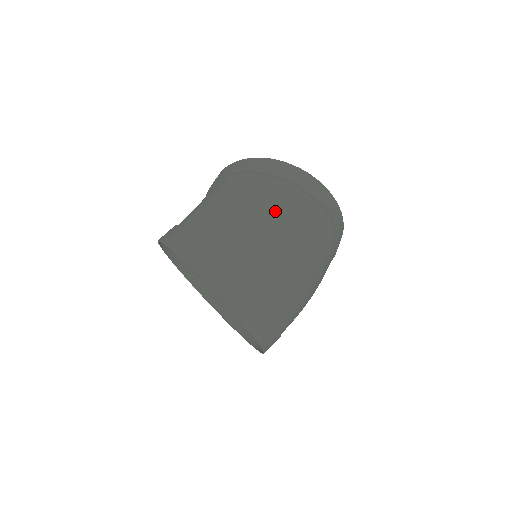
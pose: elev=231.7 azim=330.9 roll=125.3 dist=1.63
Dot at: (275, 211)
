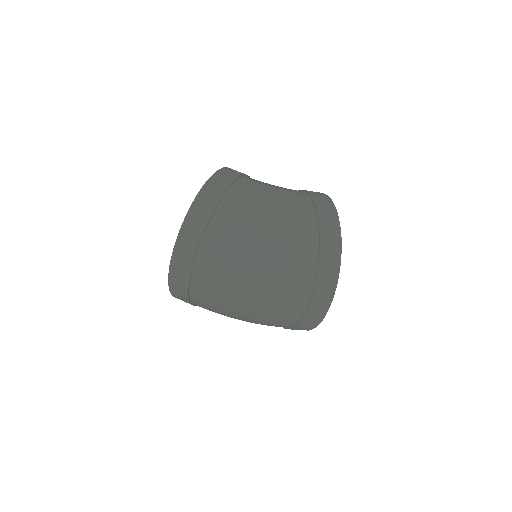
Dot at: (280, 244)
